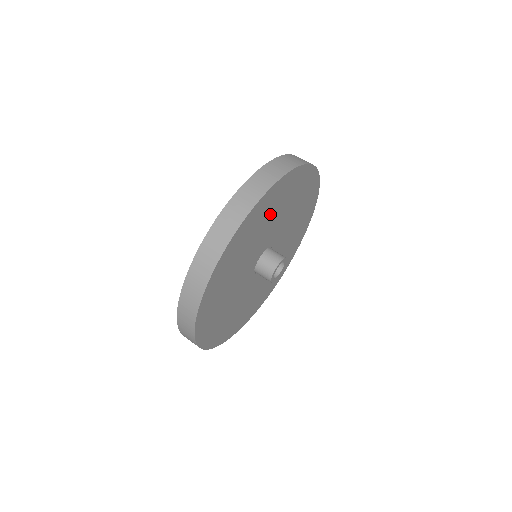
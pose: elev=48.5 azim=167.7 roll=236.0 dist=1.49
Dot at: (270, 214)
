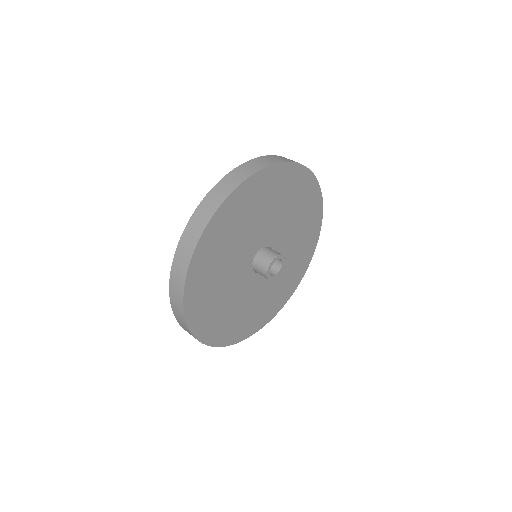
Dot at: (268, 201)
